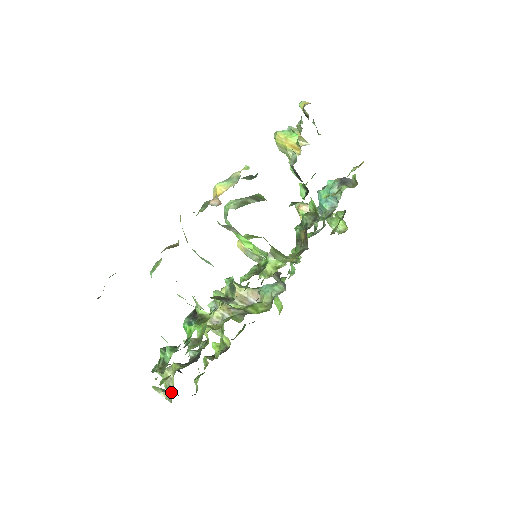
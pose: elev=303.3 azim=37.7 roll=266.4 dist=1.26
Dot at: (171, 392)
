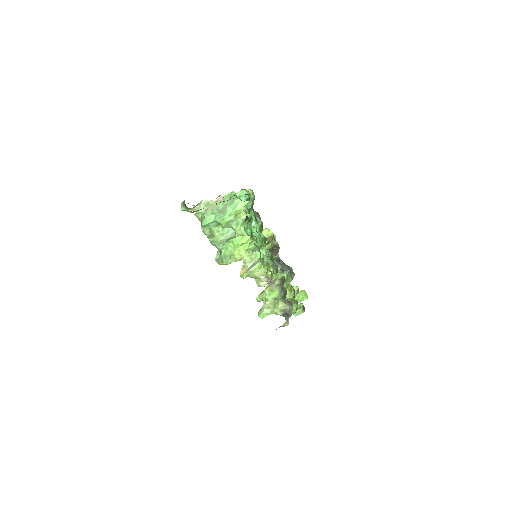
Dot at: (282, 283)
